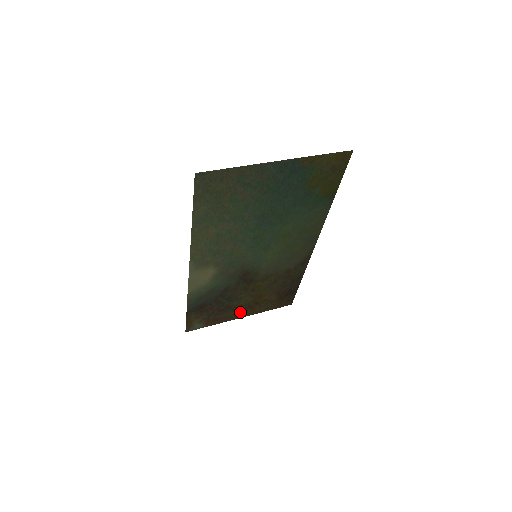
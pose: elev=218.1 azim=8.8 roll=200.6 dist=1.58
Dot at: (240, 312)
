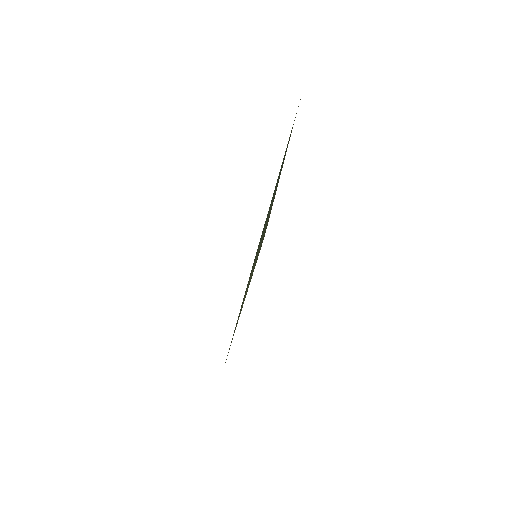
Dot at: occluded
